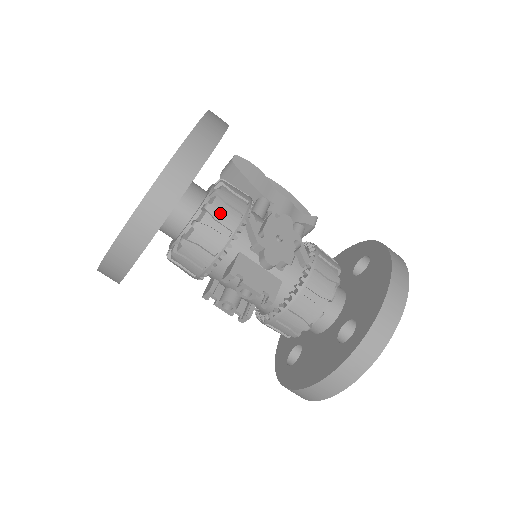
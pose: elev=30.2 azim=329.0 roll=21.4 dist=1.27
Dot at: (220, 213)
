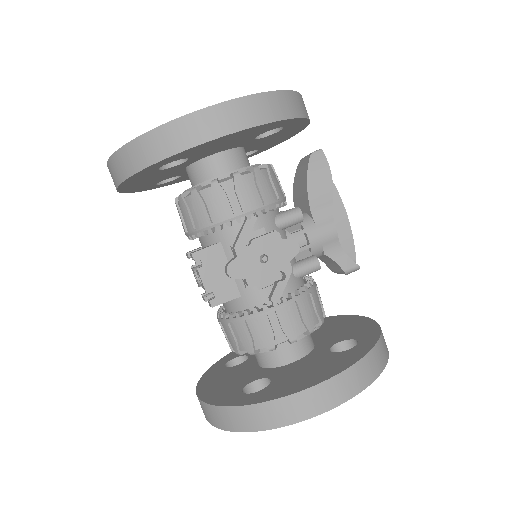
Dot at: (221, 196)
